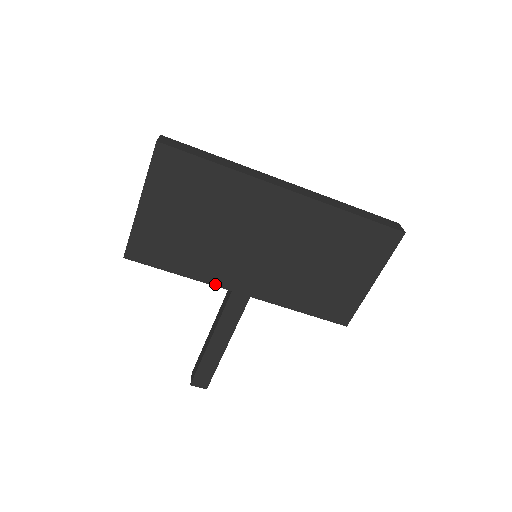
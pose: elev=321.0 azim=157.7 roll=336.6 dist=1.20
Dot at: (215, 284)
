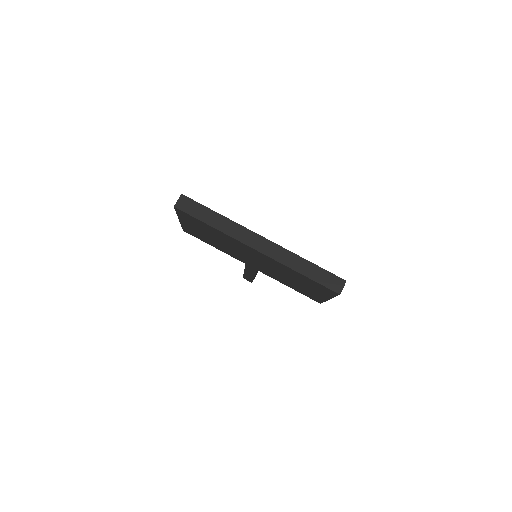
Dot at: (235, 258)
